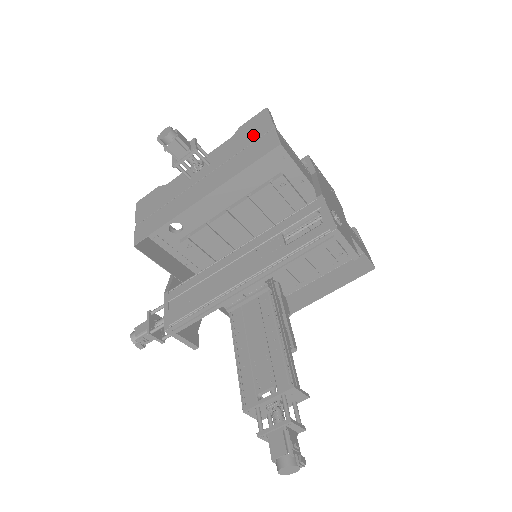
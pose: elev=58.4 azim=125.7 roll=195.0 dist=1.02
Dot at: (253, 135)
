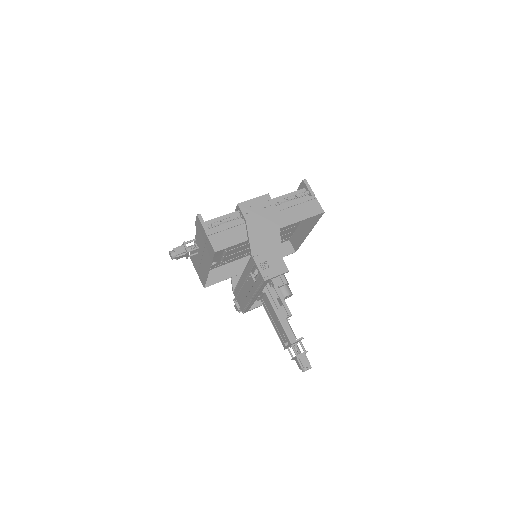
Dot at: (203, 236)
